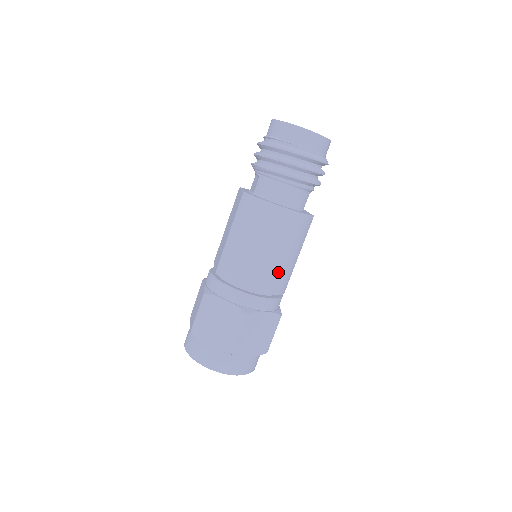
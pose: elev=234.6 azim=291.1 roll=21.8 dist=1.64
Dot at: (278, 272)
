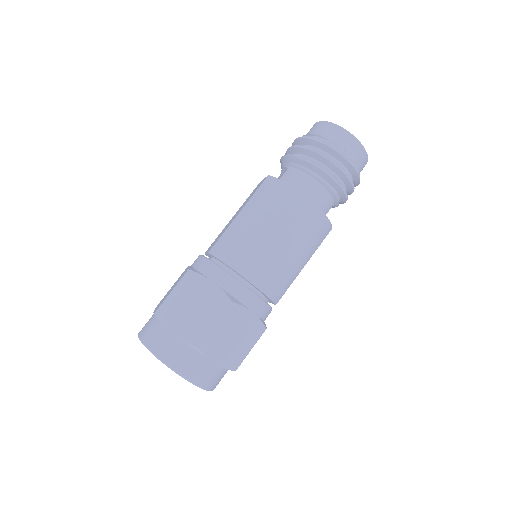
Dot at: (281, 269)
